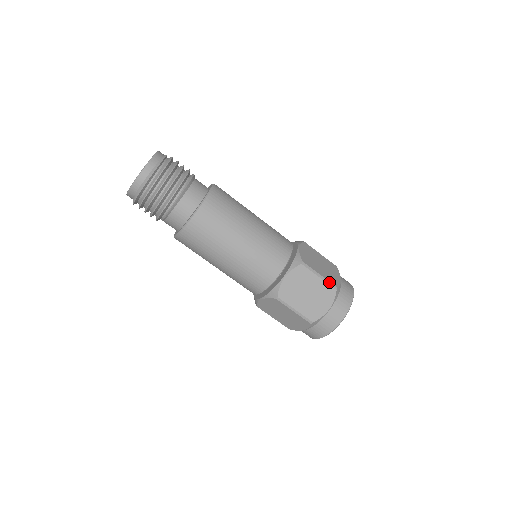
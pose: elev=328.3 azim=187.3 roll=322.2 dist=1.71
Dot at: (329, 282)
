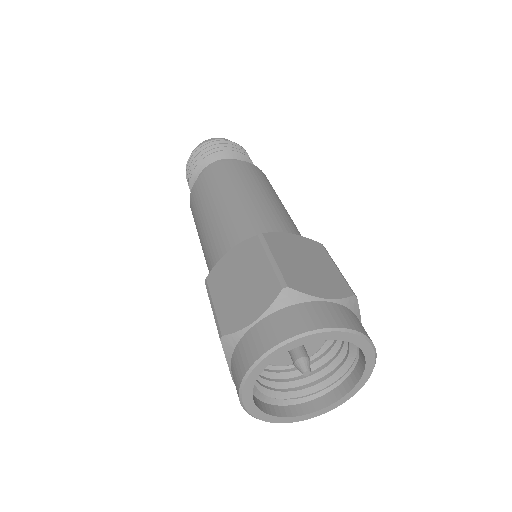
Dot at: (280, 273)
